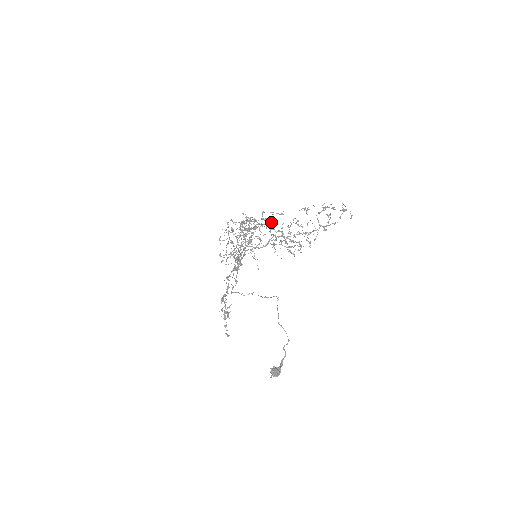
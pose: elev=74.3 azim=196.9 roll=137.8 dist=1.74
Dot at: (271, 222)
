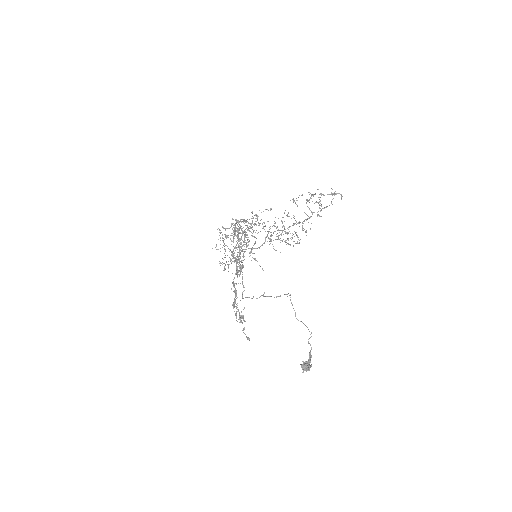
Dot at: occluded
